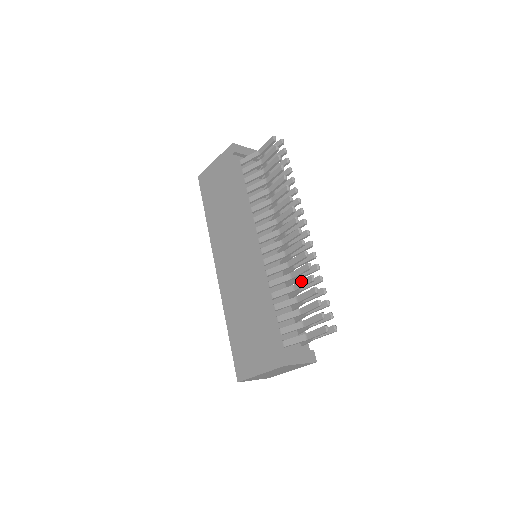
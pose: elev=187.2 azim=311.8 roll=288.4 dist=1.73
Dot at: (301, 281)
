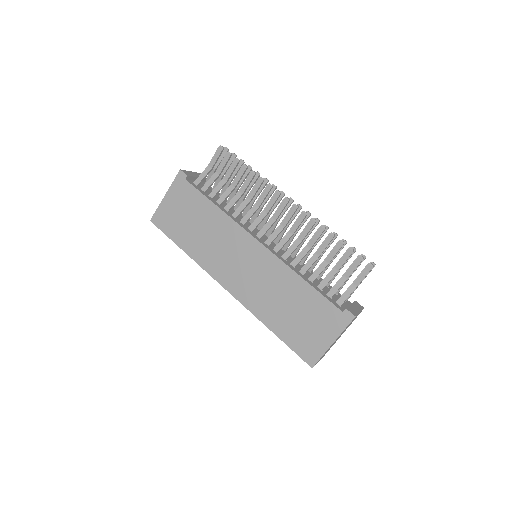
Dot at: (322, 244)
